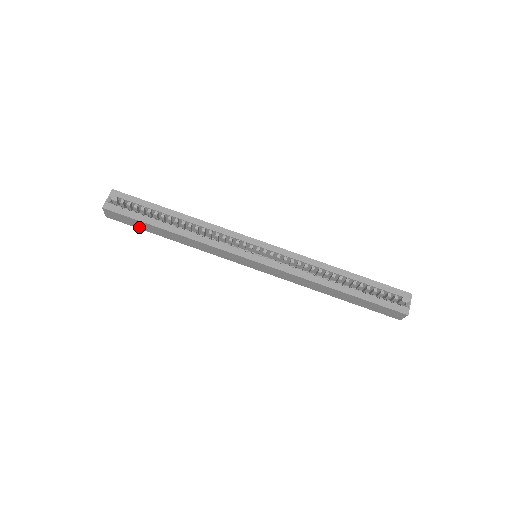
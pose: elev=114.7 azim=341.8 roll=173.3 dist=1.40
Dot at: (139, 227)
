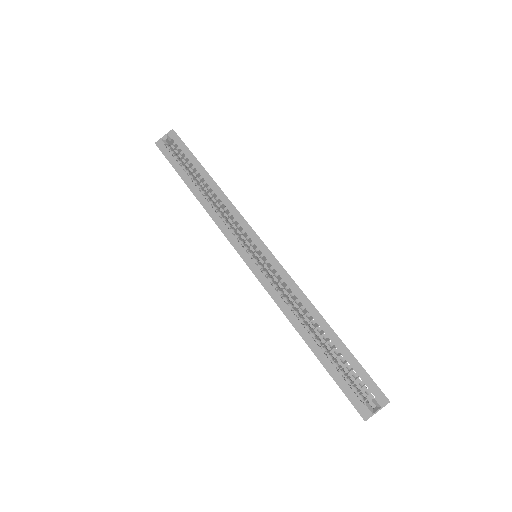
Dot at: occluded
